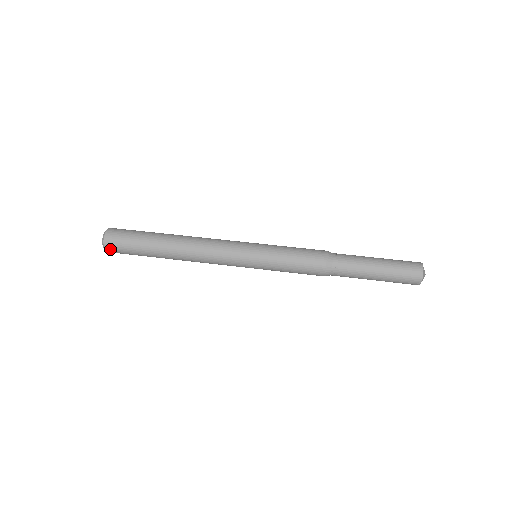
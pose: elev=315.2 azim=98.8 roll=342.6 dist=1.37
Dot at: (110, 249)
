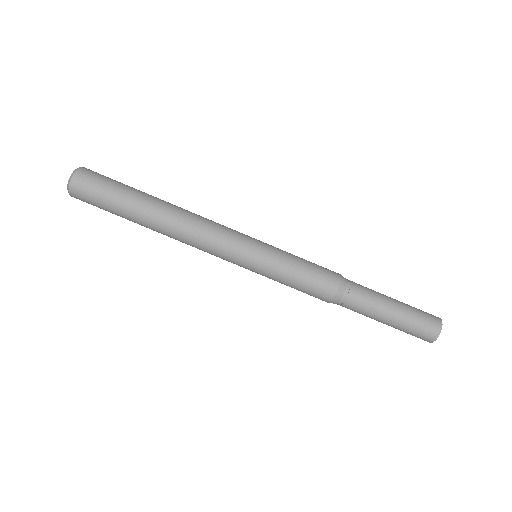
Dot at: (77, 198)
